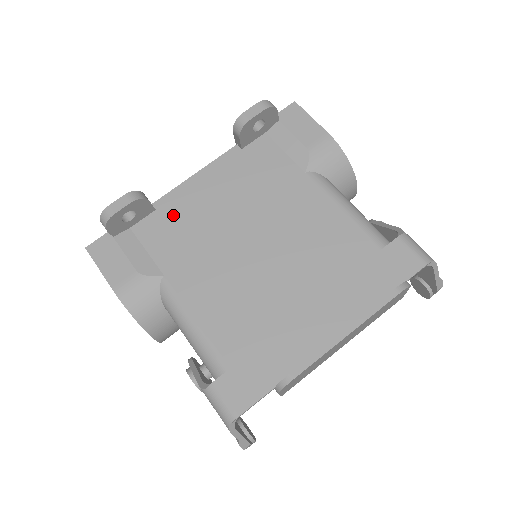
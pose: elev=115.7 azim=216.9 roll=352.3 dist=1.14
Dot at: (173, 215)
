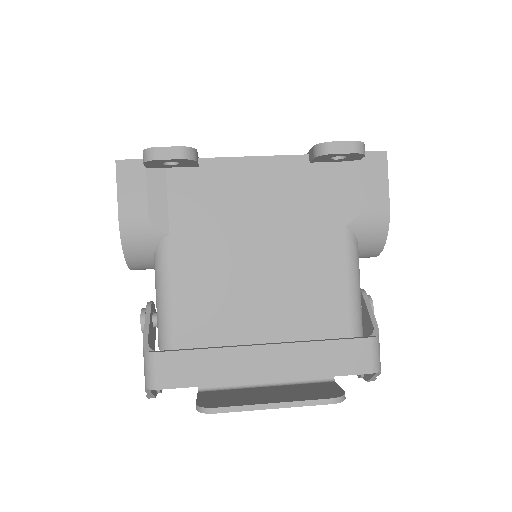
Dot at: (210, 183)
